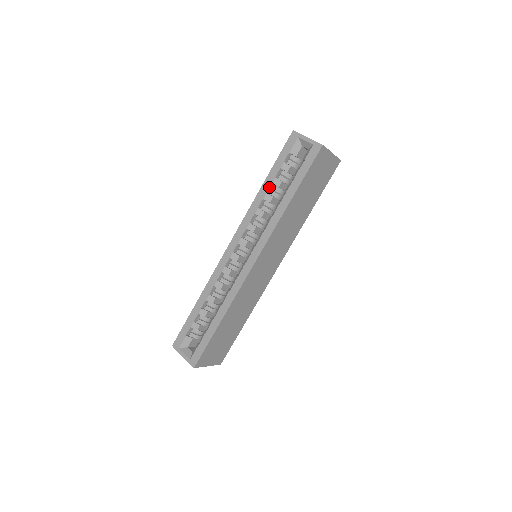
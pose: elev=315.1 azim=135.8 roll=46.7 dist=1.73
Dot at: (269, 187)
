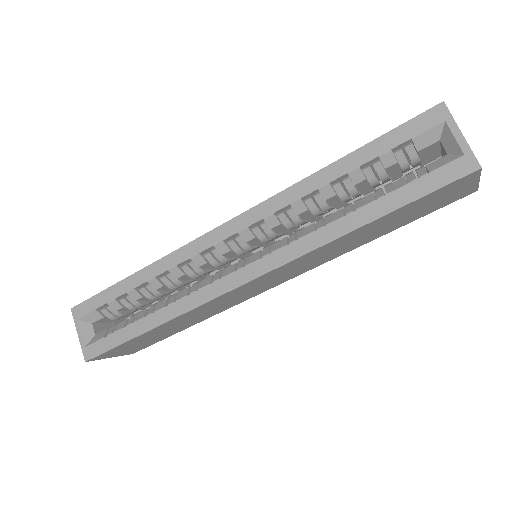
Dot at: (340, 176)
